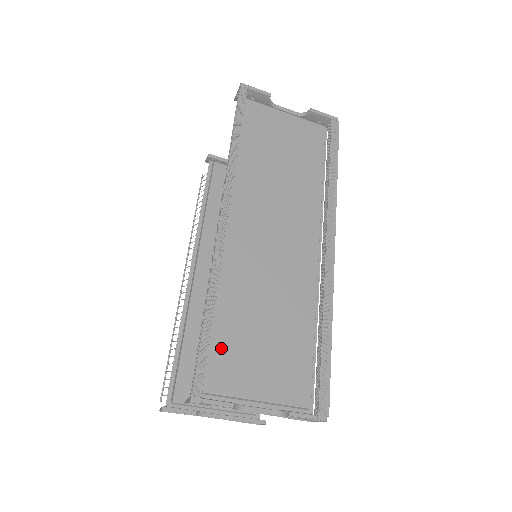
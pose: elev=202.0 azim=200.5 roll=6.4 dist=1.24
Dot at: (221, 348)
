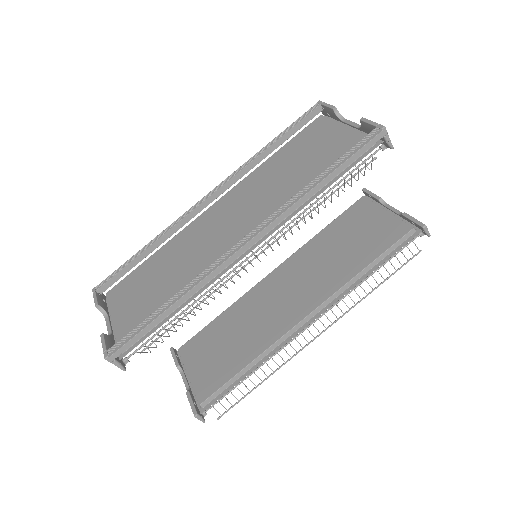
Dot at: (133, 277)
